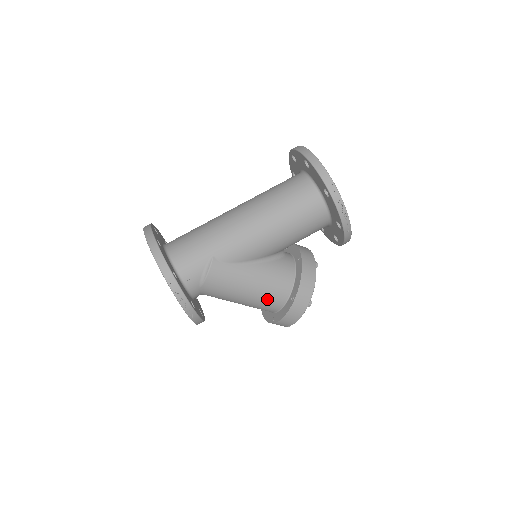
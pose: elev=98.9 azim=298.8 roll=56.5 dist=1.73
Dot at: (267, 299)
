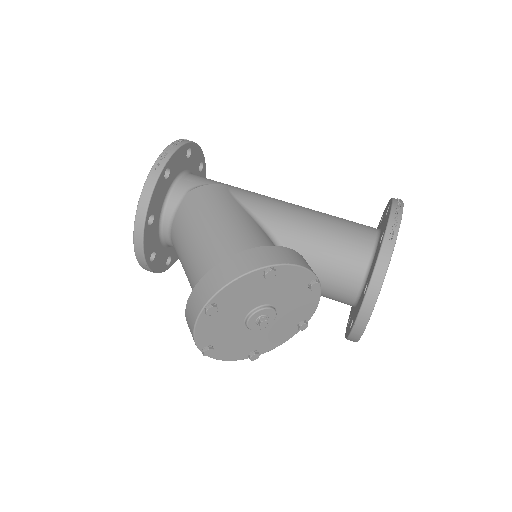
Dot at: (227, 245)
